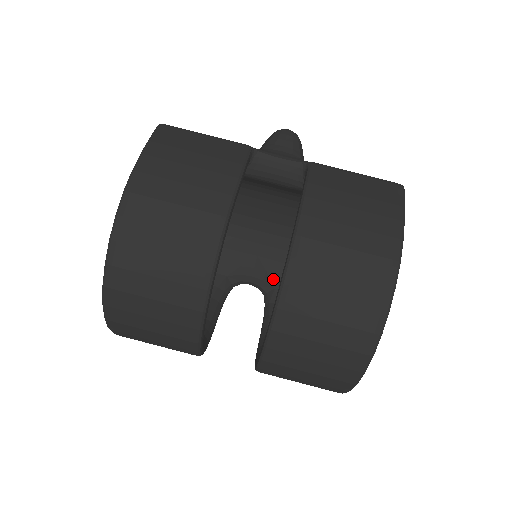
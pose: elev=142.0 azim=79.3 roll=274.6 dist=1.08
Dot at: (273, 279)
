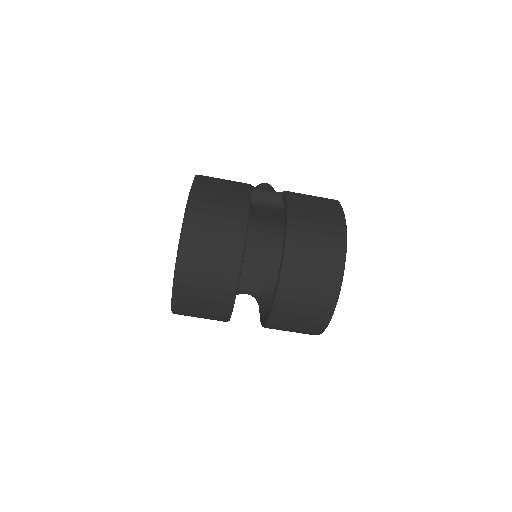
Dot at: (262, 286)
